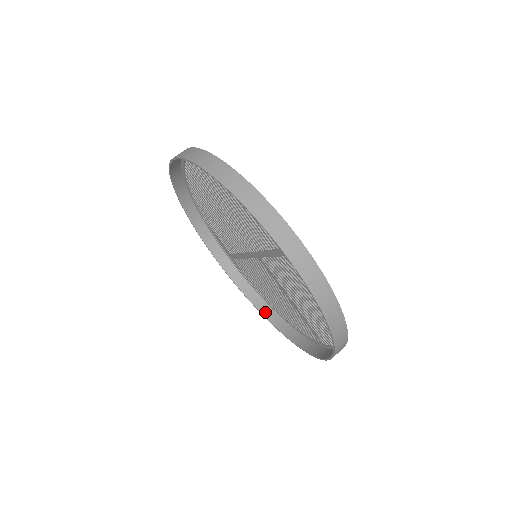
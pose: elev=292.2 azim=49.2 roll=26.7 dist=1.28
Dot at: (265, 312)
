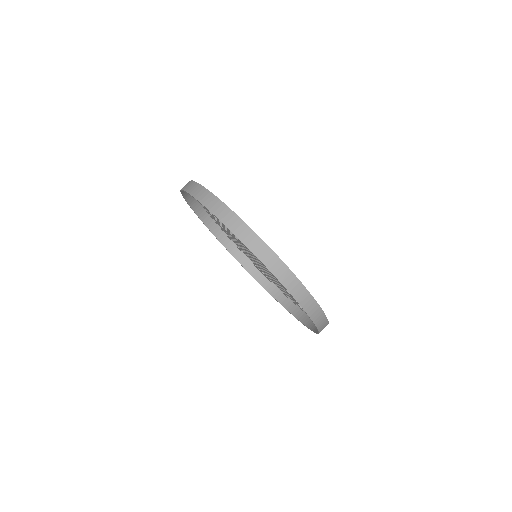
Dot at: (250, 270)
